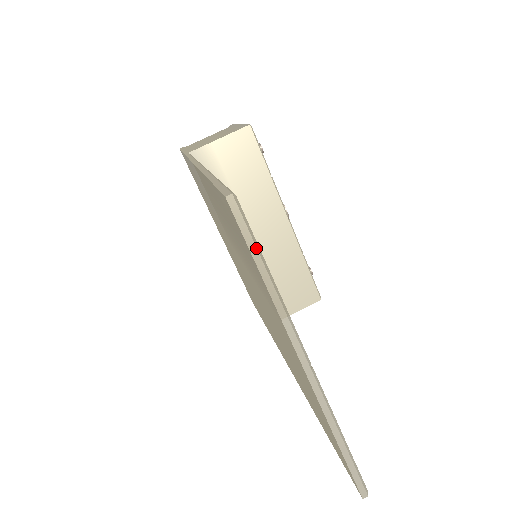
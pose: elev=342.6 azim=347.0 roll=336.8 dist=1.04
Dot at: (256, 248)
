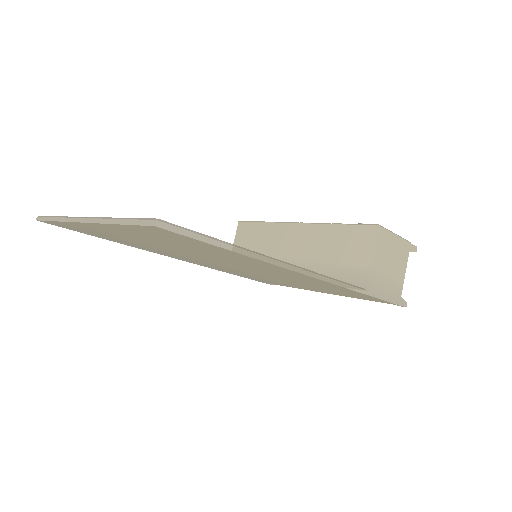
Dot at: (48, 217)
